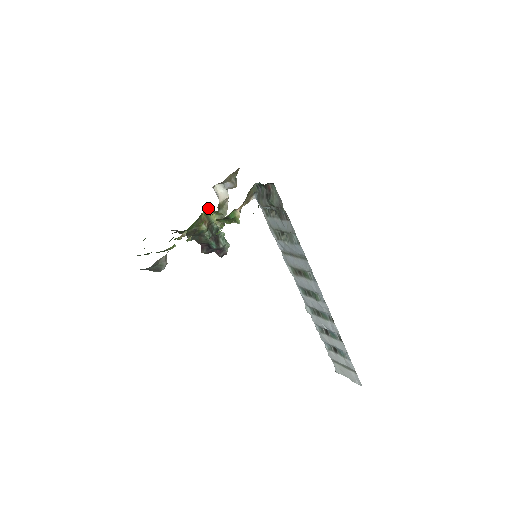
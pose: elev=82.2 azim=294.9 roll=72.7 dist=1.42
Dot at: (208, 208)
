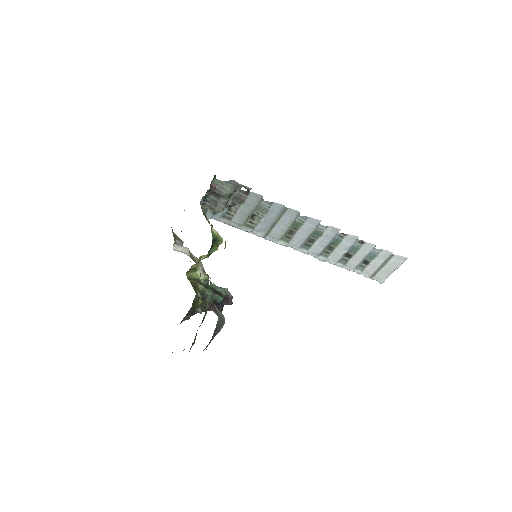
Dot at: (186, 273)
